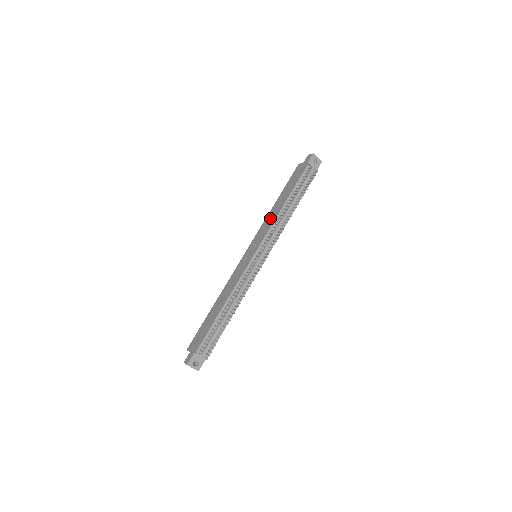
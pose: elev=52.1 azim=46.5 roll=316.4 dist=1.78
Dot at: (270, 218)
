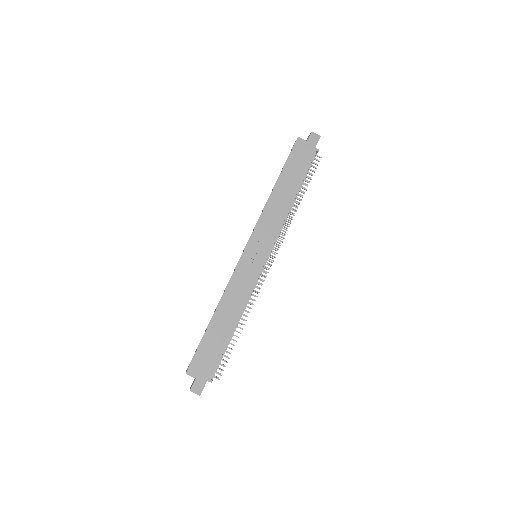
Dot at: (275, 212)
